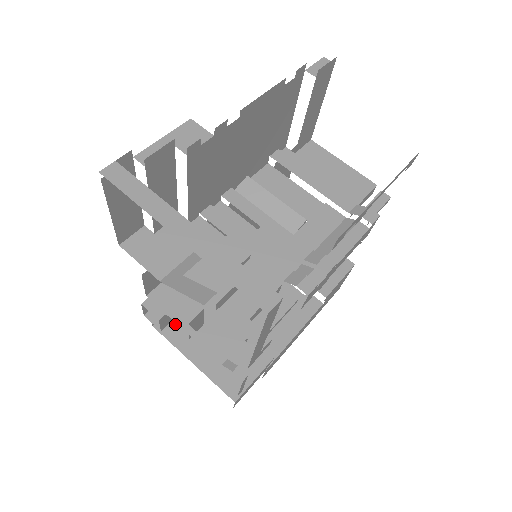
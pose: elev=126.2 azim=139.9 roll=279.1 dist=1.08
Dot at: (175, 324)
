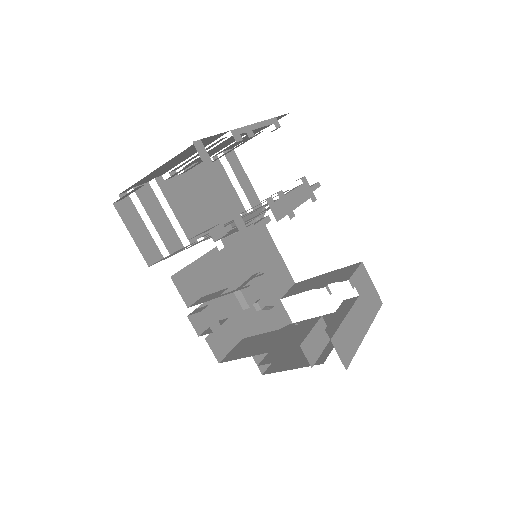
Dot at: (236, 353)
